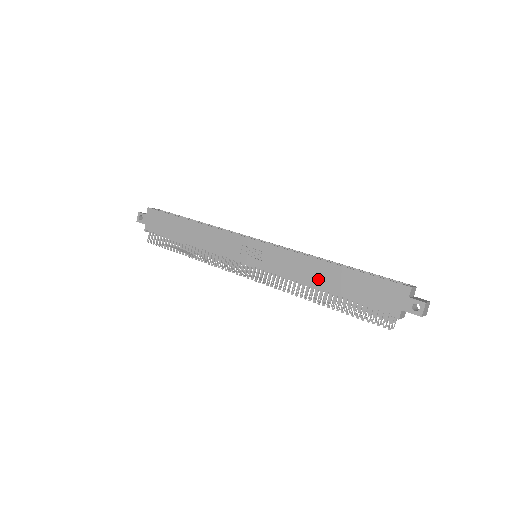
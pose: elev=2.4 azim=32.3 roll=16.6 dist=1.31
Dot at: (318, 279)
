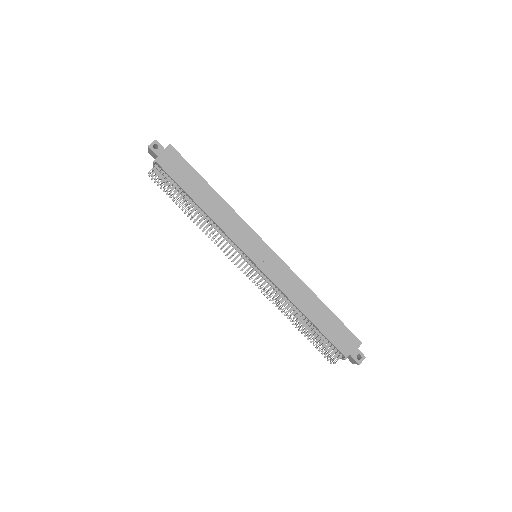
Dot at: (304, 304)
